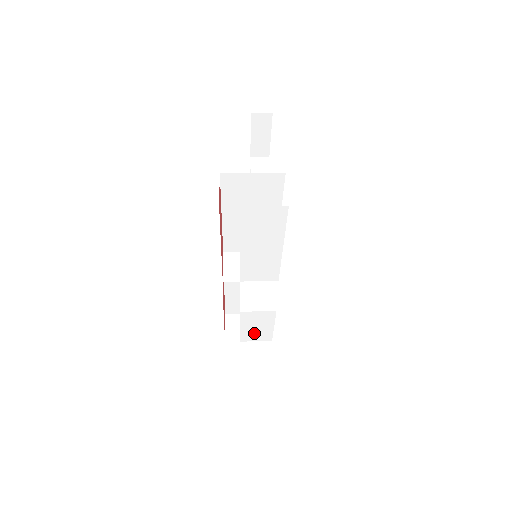
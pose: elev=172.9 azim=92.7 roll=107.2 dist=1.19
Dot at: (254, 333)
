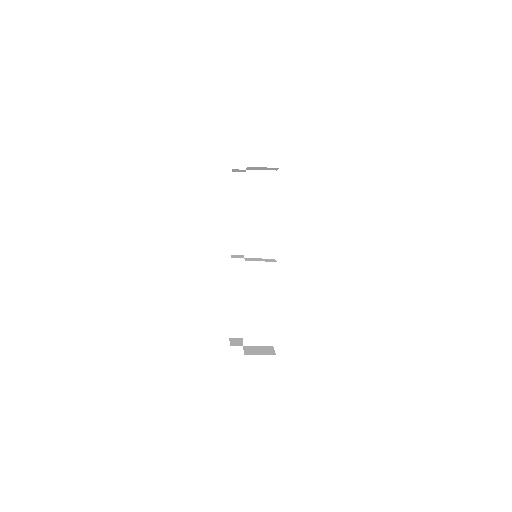
Dot at: (256, 330)
